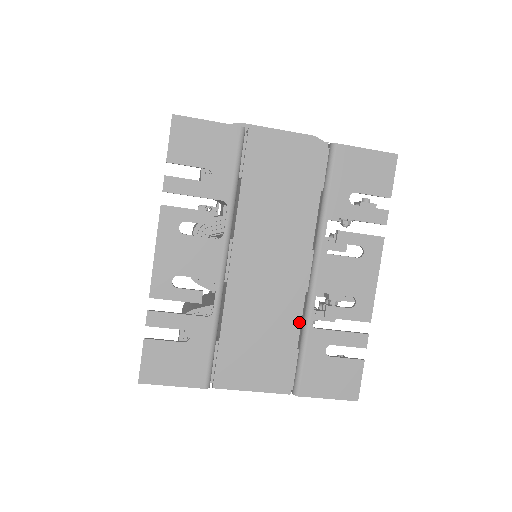
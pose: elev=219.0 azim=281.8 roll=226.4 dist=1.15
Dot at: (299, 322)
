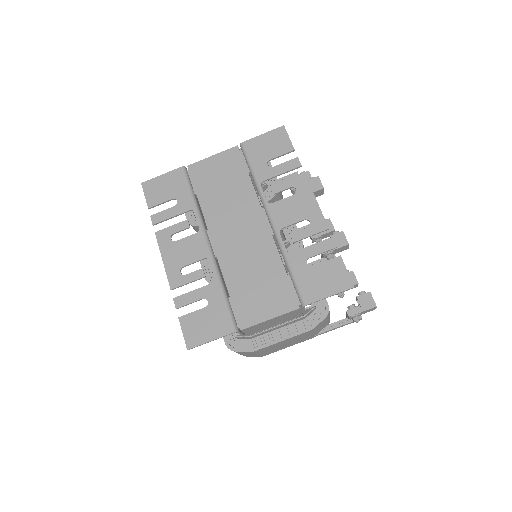
Dot at: (278, 256)
